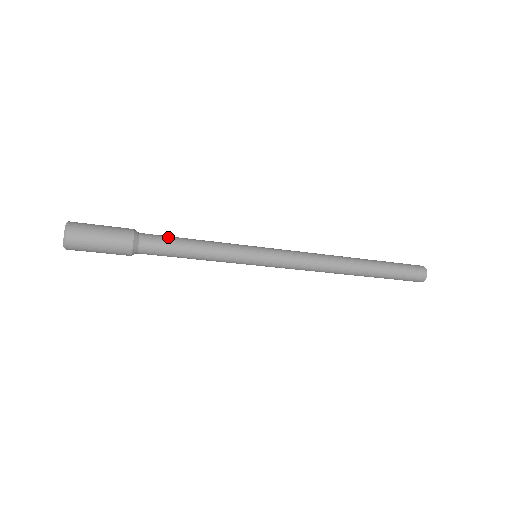
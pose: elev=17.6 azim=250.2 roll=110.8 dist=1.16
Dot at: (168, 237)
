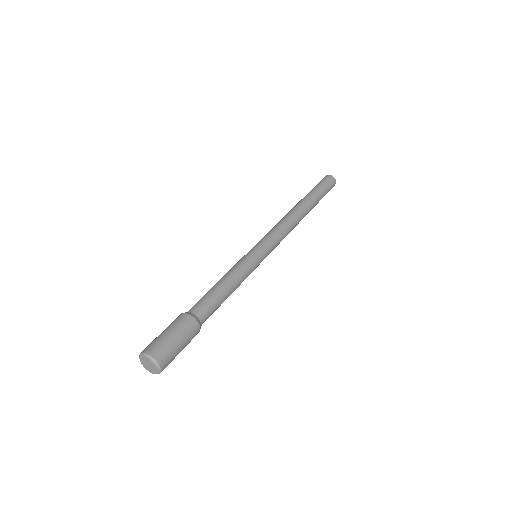
Dot at: (210, 297)
